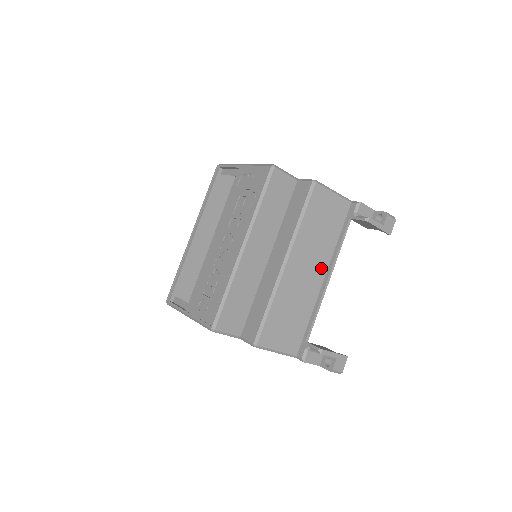
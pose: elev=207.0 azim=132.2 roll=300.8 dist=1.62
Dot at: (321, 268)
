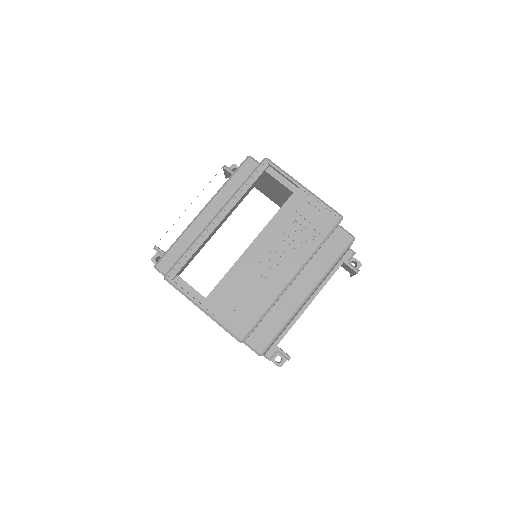
Dot at: occluded
